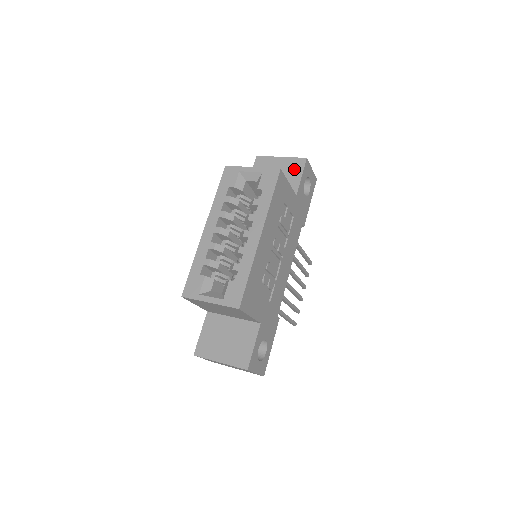
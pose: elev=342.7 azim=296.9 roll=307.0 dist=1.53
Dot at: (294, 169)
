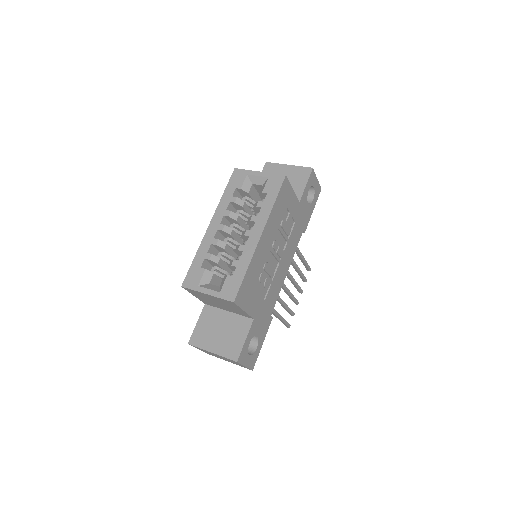
Dot at: (300, 177)
